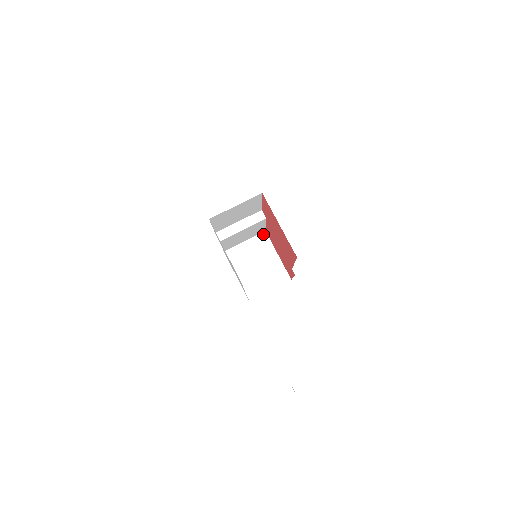
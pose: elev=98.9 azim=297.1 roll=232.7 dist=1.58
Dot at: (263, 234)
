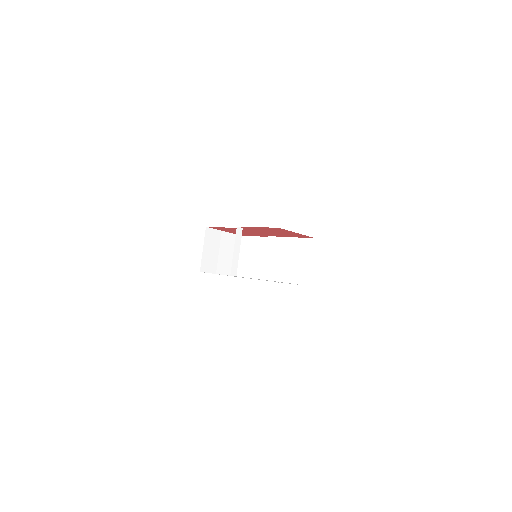
Dot at: (207, 231)
